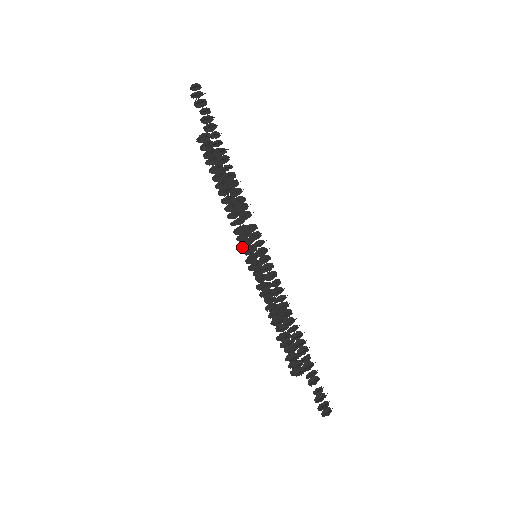
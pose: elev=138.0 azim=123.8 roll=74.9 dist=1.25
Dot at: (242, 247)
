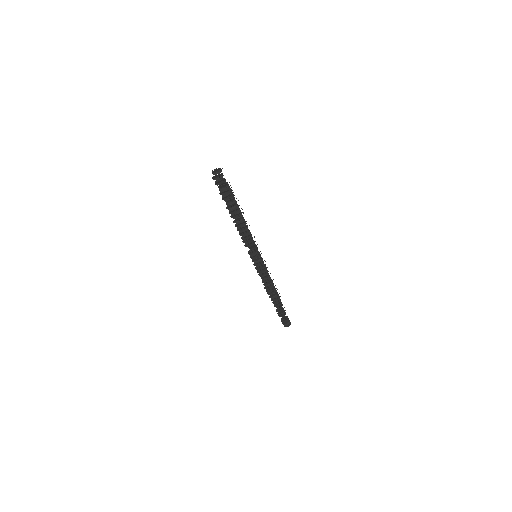
Dot at: occluded
